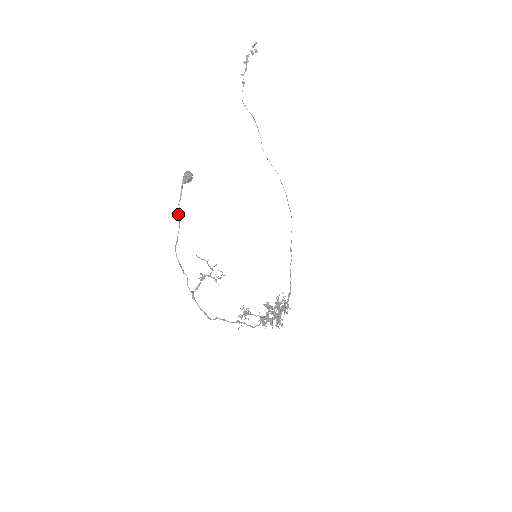
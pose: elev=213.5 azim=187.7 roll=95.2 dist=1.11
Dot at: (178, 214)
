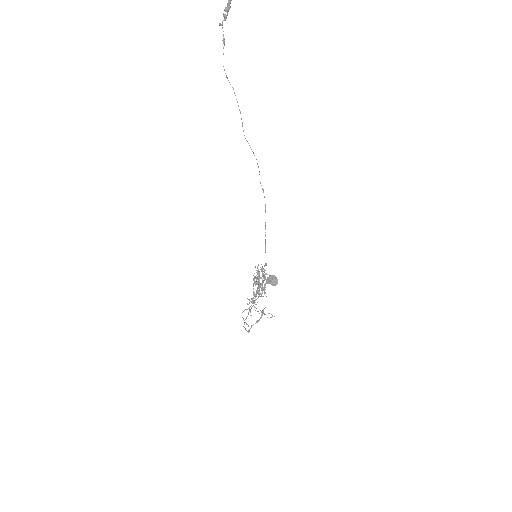
Dot at: occluded
